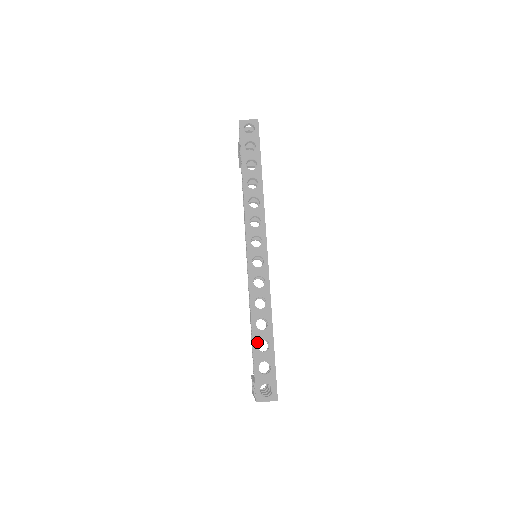
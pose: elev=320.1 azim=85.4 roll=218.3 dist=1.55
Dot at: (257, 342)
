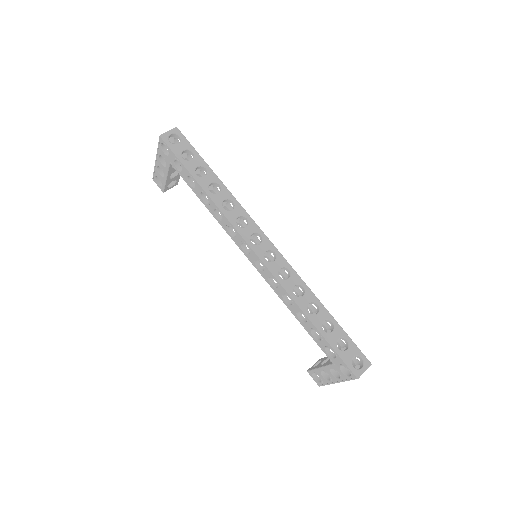
Dot at: (321, 327)
